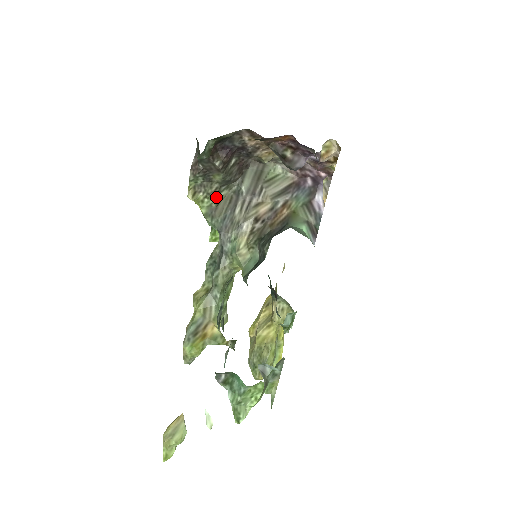
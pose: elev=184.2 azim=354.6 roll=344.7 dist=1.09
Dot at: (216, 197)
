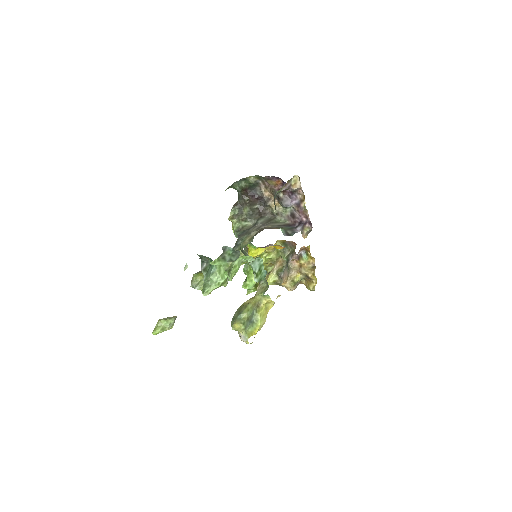
Dot at: (243, 222)
